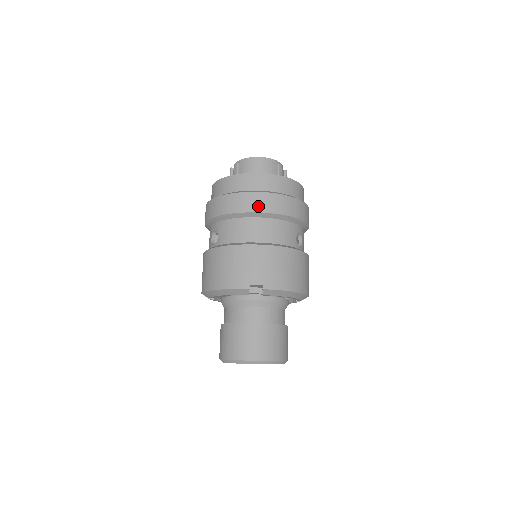
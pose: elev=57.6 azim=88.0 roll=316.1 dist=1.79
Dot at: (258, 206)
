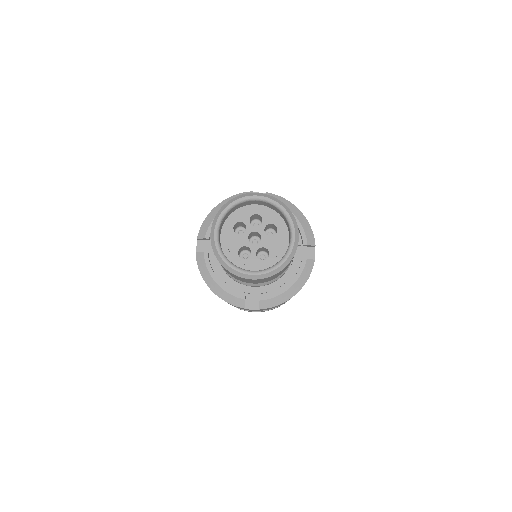
Dot at: occluded
